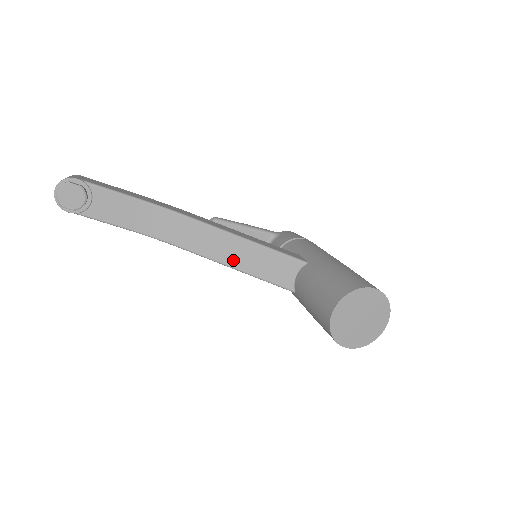
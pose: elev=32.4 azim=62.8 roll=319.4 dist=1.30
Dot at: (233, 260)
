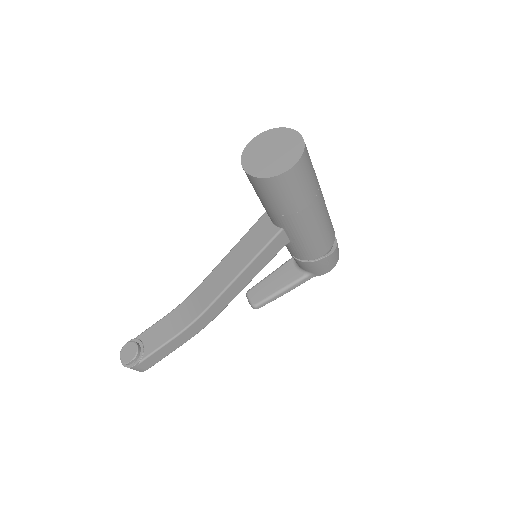
Dot at: (235, 269)
